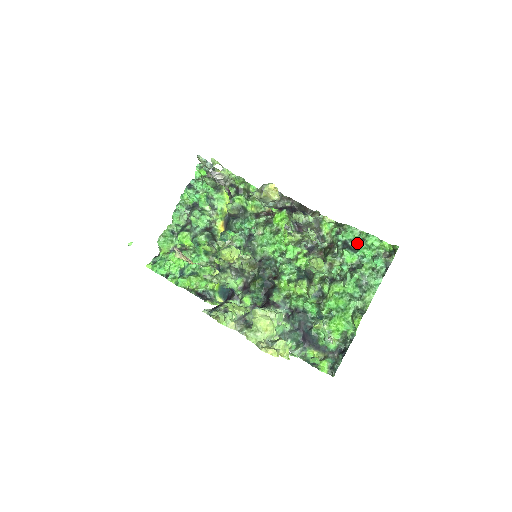
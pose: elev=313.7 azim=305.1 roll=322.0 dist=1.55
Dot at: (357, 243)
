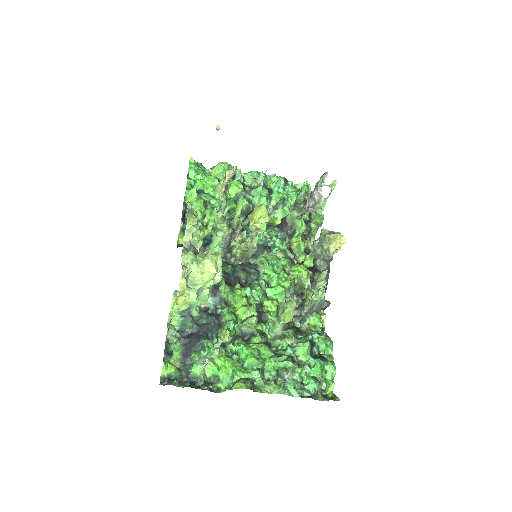
Dot at: (319, 356)
